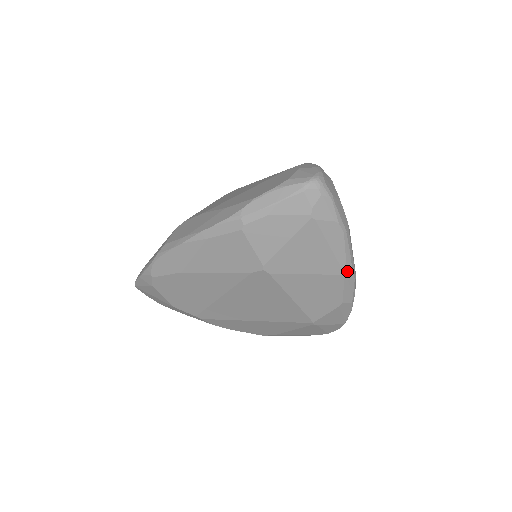
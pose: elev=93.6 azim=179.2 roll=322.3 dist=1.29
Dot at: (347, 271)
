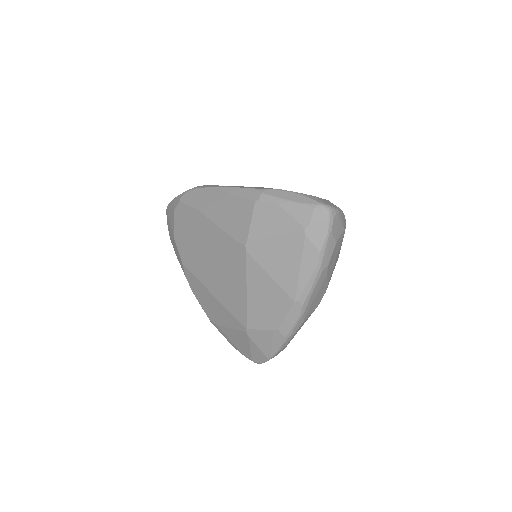
Dot at: (298, 301)
